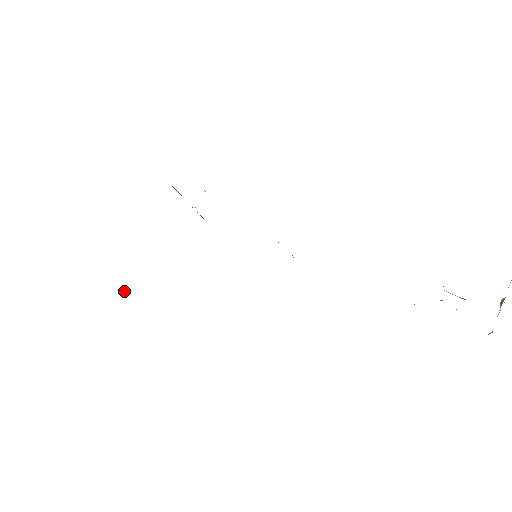
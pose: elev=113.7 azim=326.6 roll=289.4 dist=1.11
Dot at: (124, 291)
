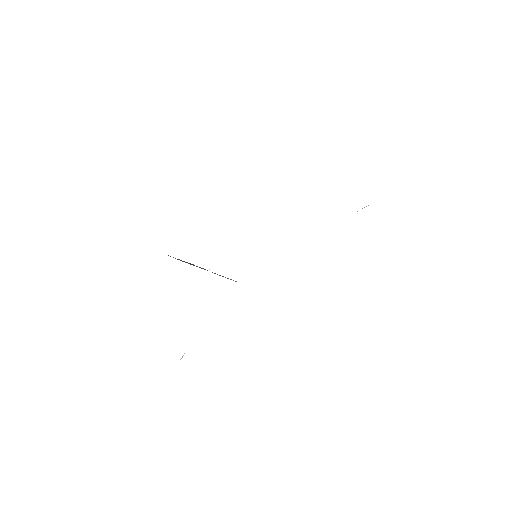
Dot at: (182, 357)
